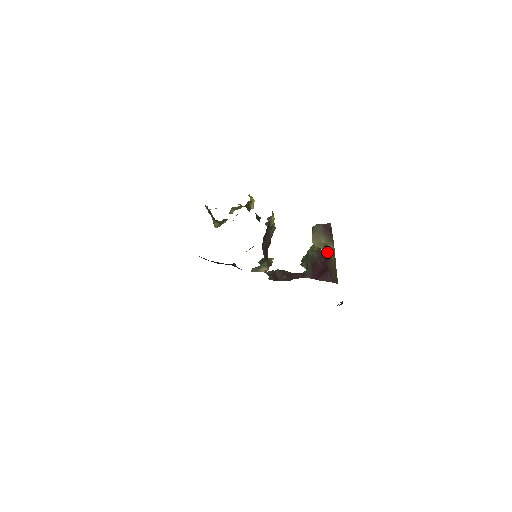
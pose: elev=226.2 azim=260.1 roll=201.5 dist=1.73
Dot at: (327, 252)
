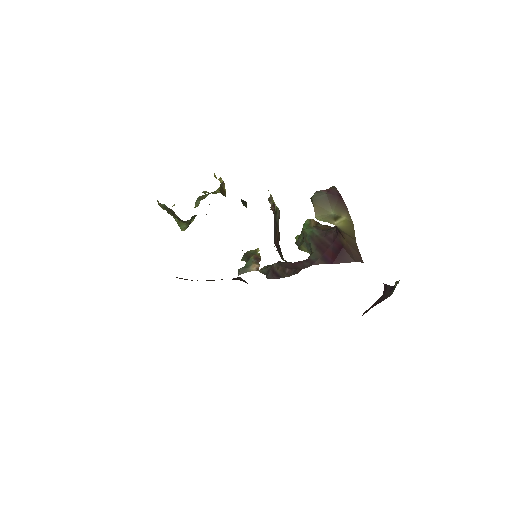
Dot at: (339, 225)
